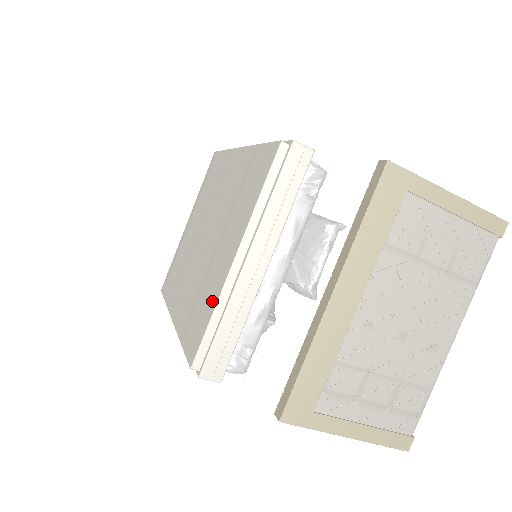
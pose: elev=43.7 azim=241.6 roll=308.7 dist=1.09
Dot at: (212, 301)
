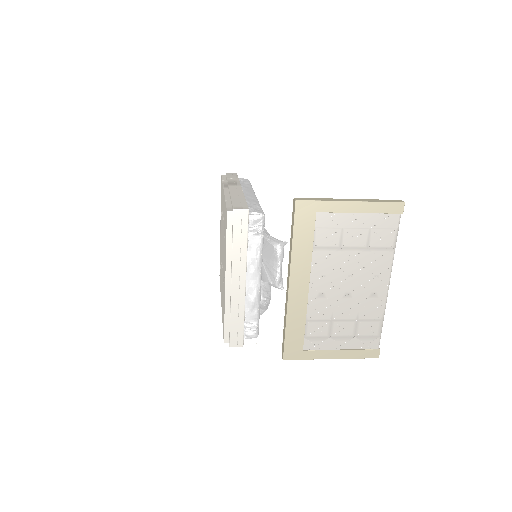
Dot at: (224, 305)
